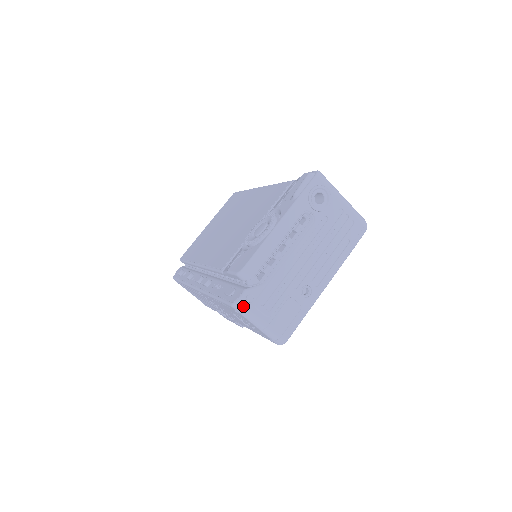
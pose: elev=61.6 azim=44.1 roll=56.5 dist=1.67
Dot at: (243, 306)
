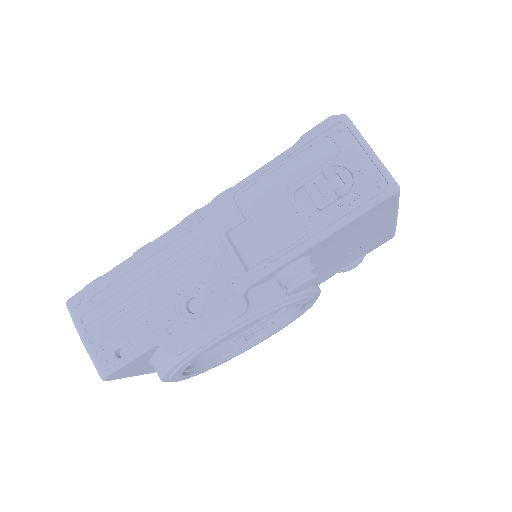
Dot at: (351, 121)
